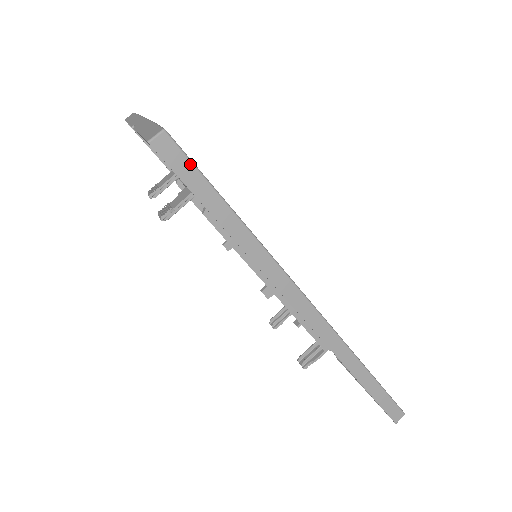
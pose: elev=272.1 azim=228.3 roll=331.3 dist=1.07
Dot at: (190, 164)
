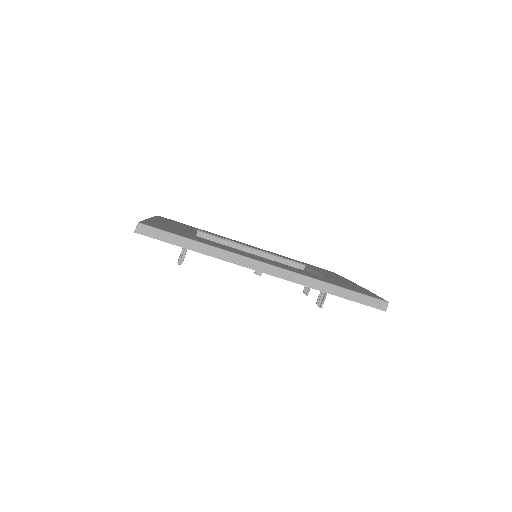
Dot at: (159, 231)
